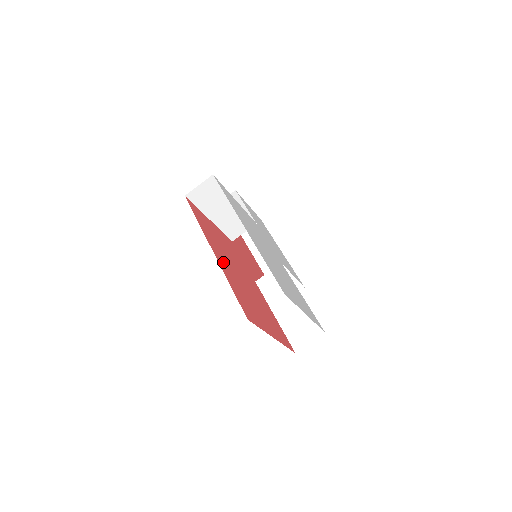
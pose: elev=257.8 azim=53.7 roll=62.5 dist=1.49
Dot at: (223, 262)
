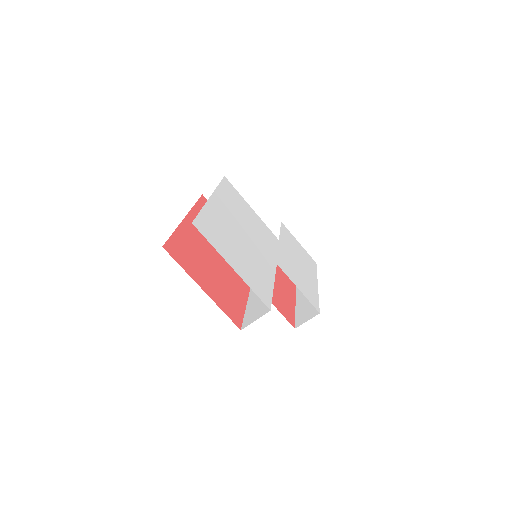
Dot at: (194, 229)
